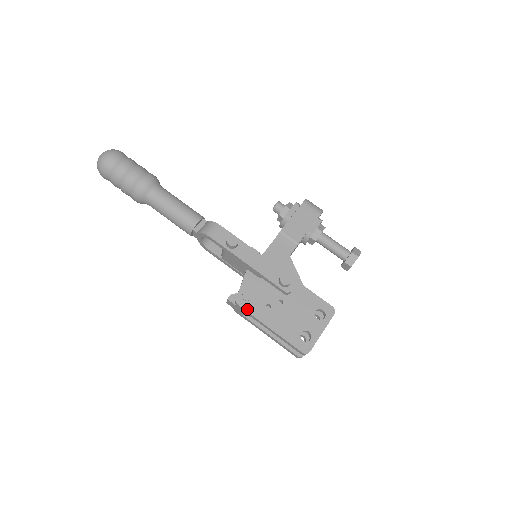
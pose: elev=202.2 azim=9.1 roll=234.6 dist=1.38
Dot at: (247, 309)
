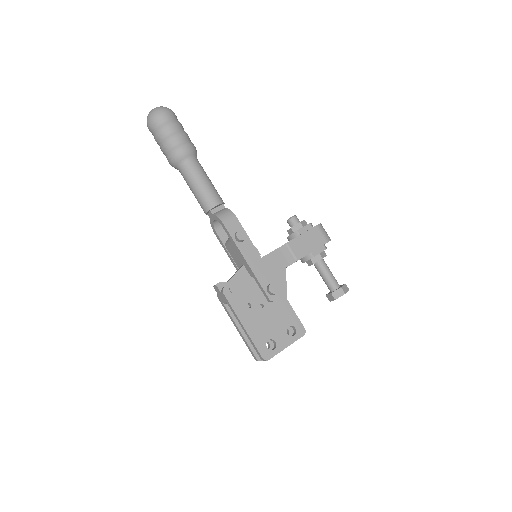
Dot at: (230, 300)
